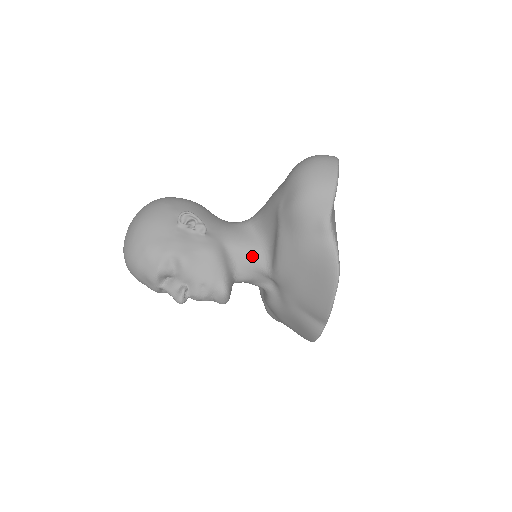
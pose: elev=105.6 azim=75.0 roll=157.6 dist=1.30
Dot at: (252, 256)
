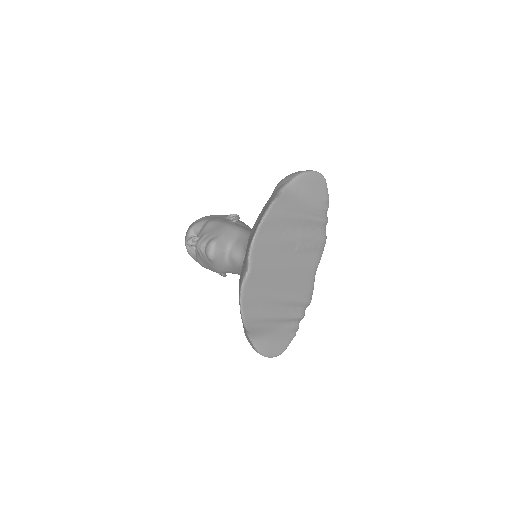
Dot at: occluded
